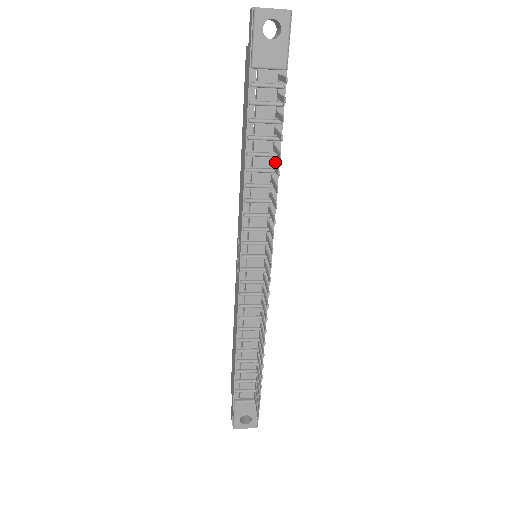
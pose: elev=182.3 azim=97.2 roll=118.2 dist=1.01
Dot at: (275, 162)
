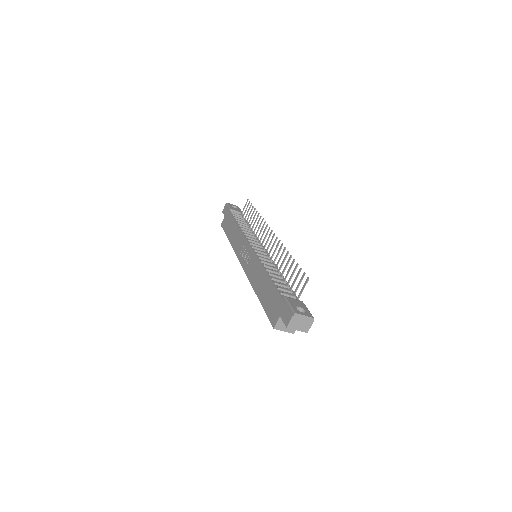
Dot at: occluded
